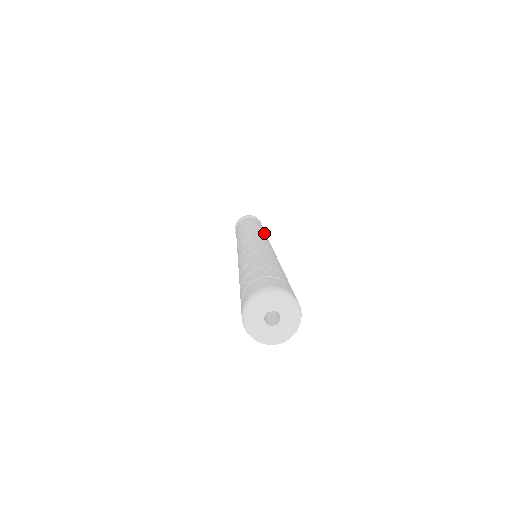
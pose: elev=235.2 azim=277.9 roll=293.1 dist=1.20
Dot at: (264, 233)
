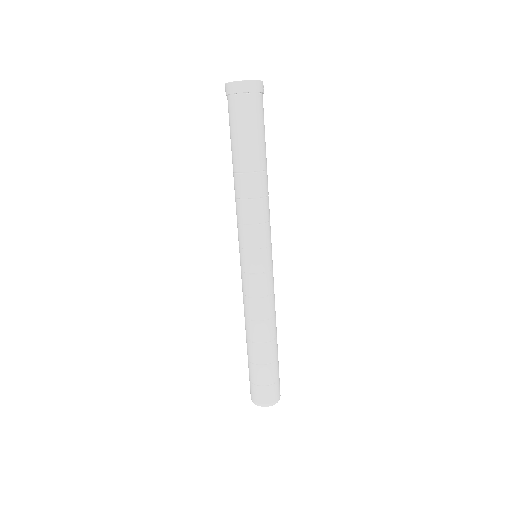
Dot at: (259, 203)
